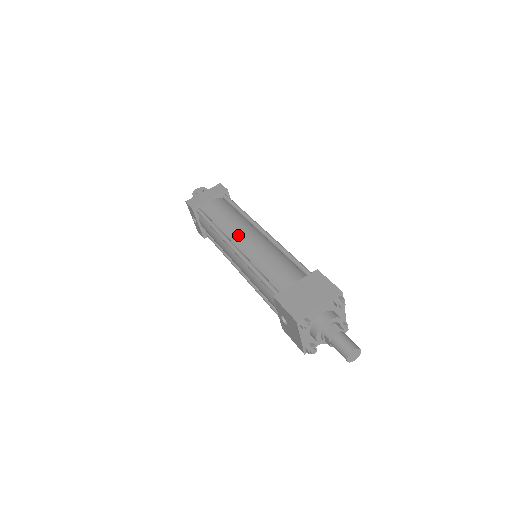
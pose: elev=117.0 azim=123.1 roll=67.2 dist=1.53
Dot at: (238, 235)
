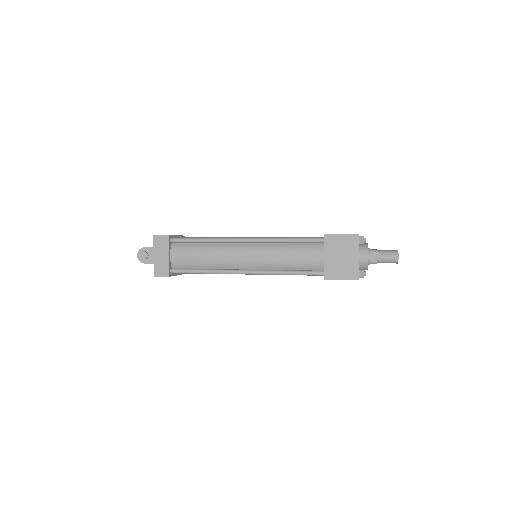
Dot at: (236, 262)
